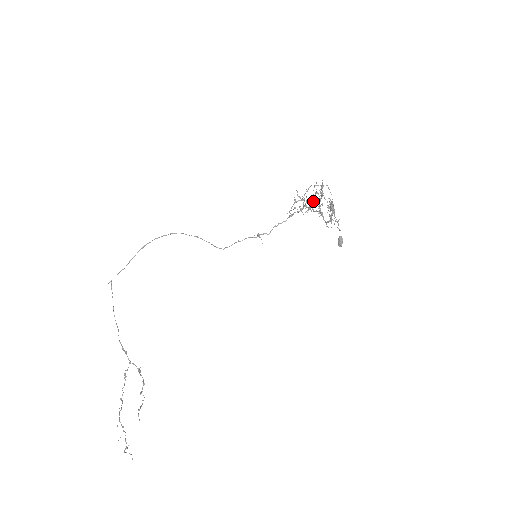
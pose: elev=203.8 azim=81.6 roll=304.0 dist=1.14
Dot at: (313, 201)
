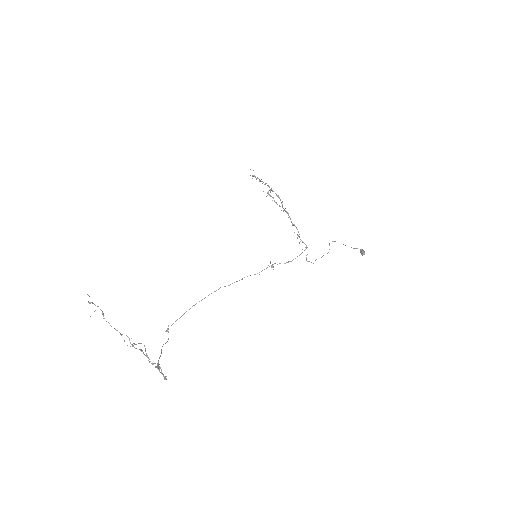
Dot at: occluded
